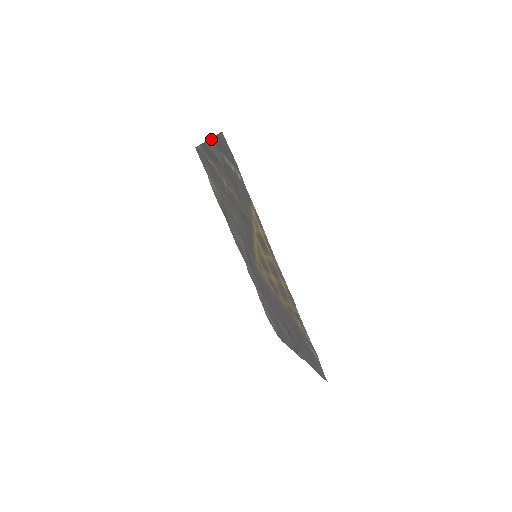
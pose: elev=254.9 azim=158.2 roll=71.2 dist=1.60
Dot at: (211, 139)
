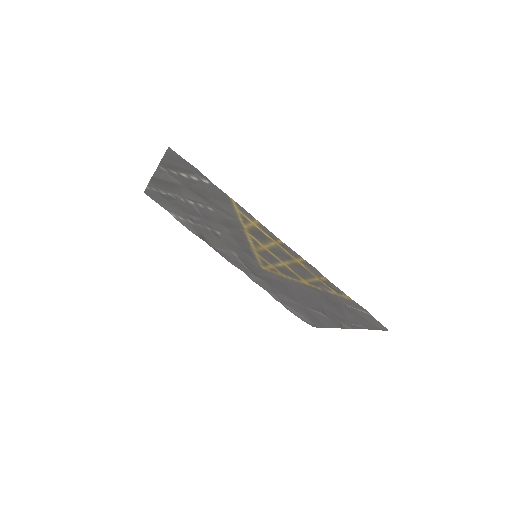
Dot at: (158, 167)
